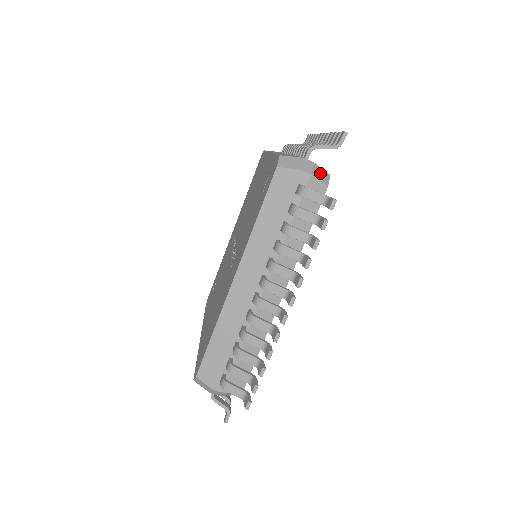
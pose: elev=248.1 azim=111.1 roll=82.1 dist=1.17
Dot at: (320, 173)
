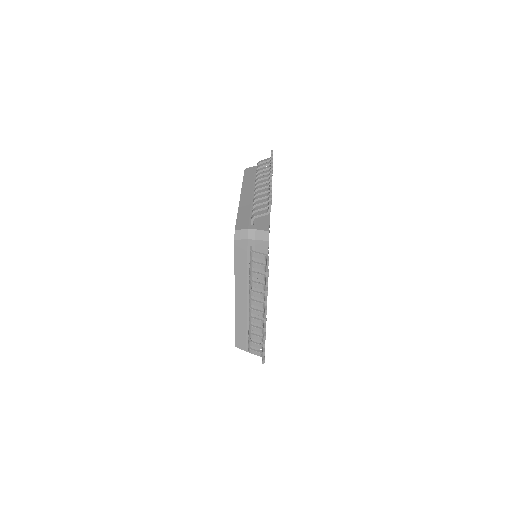
Dot at: occluded
